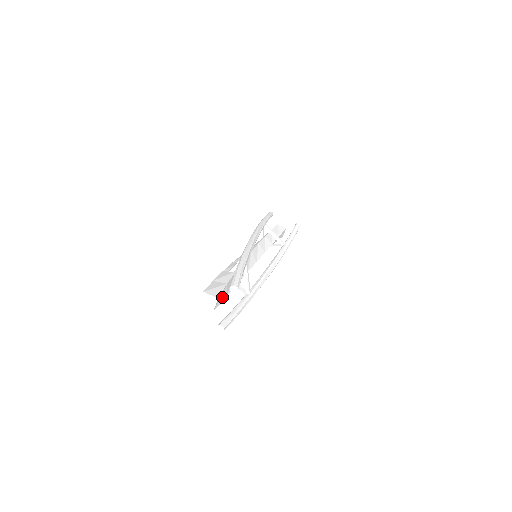
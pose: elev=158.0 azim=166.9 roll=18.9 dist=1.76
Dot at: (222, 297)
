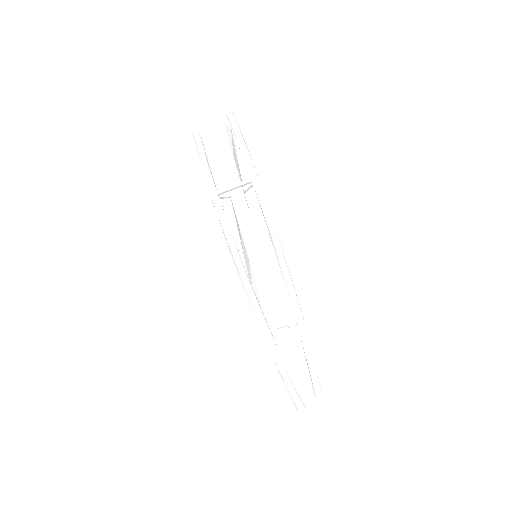
Dot at: (293, 377)
